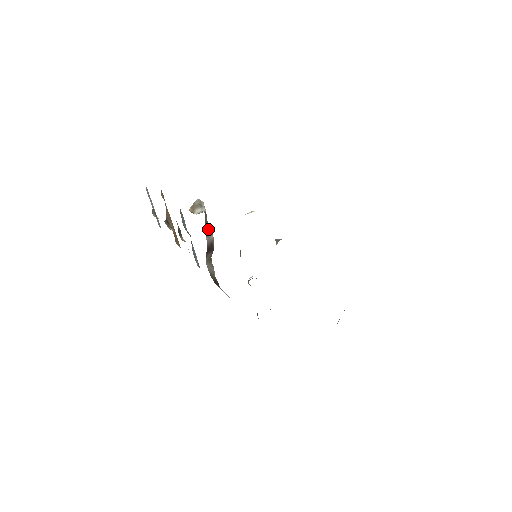
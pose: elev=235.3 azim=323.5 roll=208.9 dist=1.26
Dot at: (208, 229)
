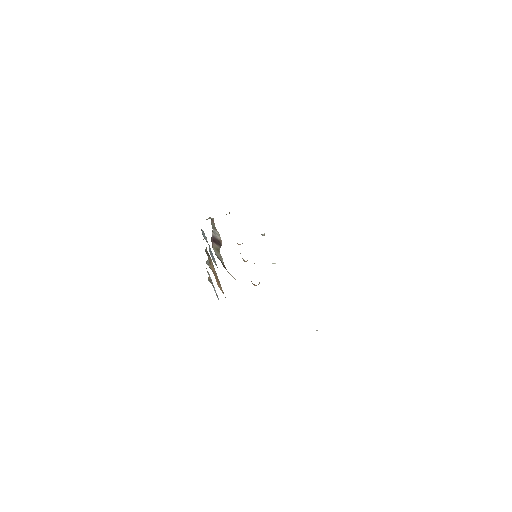
Dot at: (216, 232)
